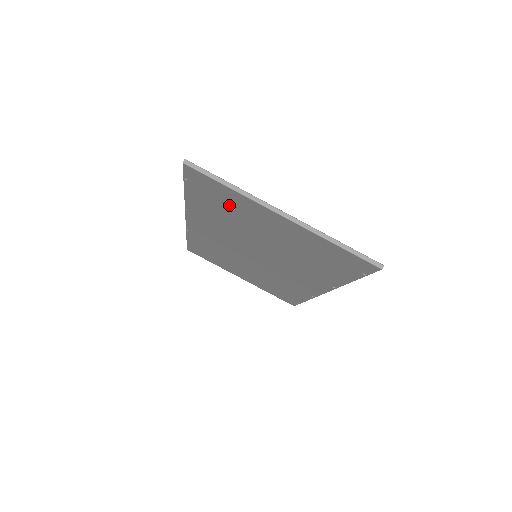
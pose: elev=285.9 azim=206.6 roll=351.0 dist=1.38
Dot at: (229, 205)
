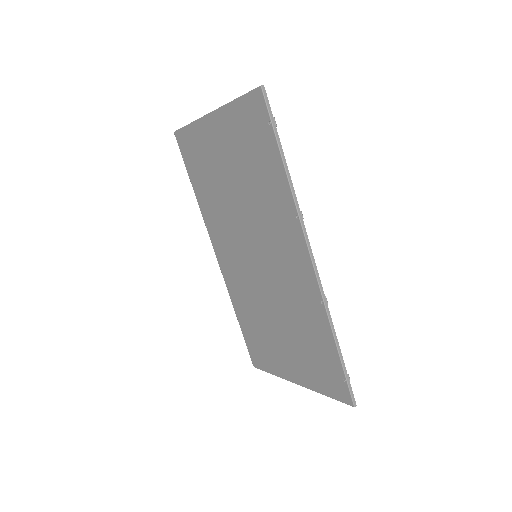
Dot at: (202, 158)
